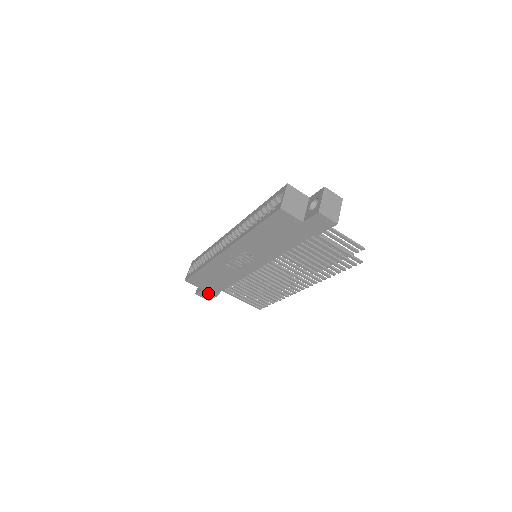
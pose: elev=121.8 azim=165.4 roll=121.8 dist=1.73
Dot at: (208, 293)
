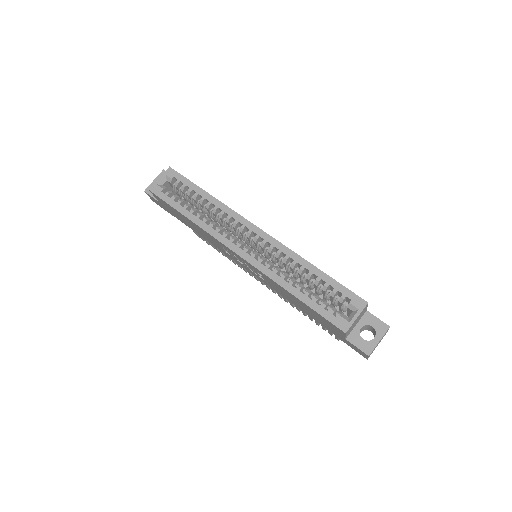
Dot at: (162, 206)
